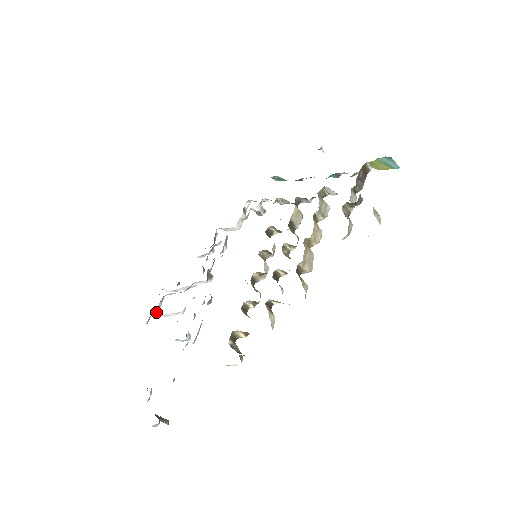
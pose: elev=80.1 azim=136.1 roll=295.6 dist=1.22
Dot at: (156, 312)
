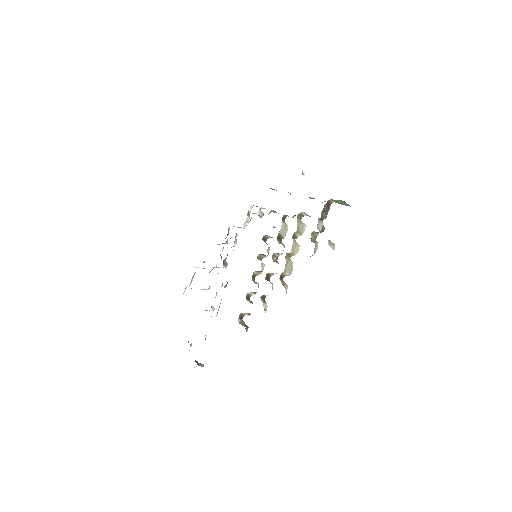
Dot at: occluded
